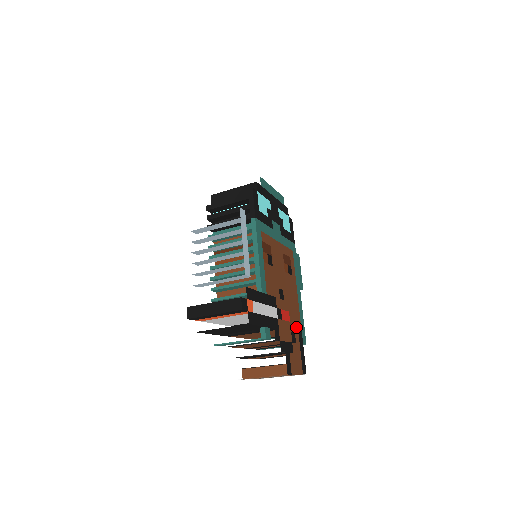
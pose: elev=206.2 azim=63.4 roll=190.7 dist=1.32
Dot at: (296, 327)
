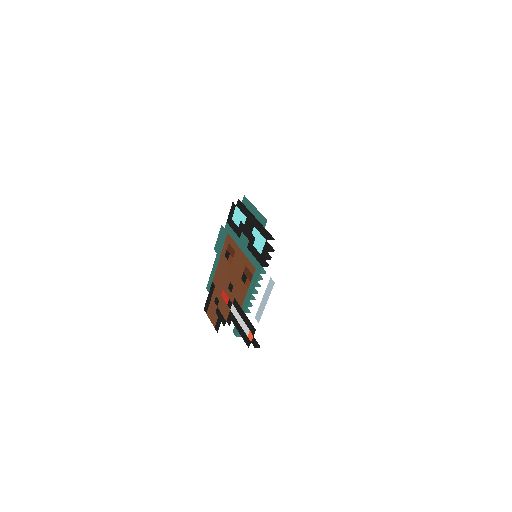
Dot at: occluded
